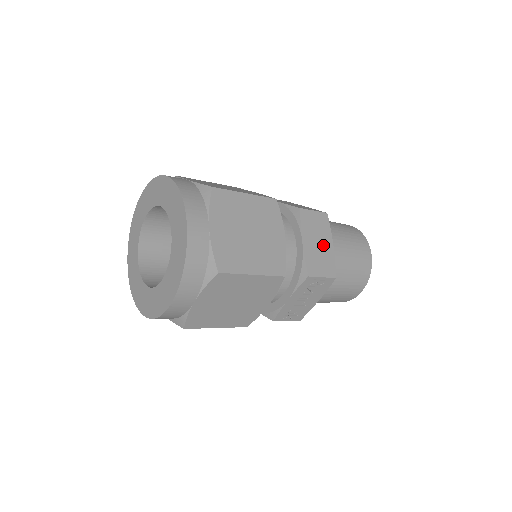
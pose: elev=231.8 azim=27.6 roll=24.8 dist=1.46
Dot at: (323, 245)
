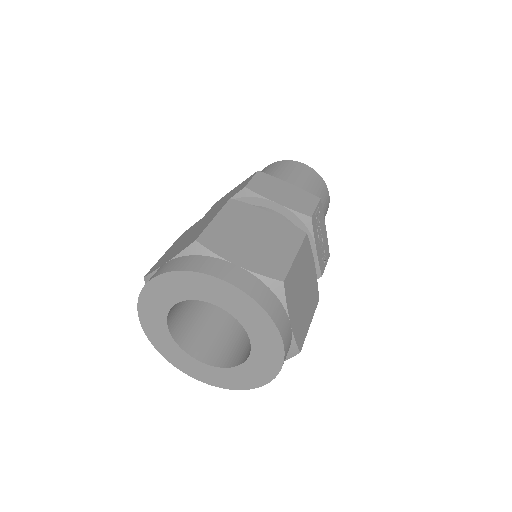
Dot at: (287, 190)
